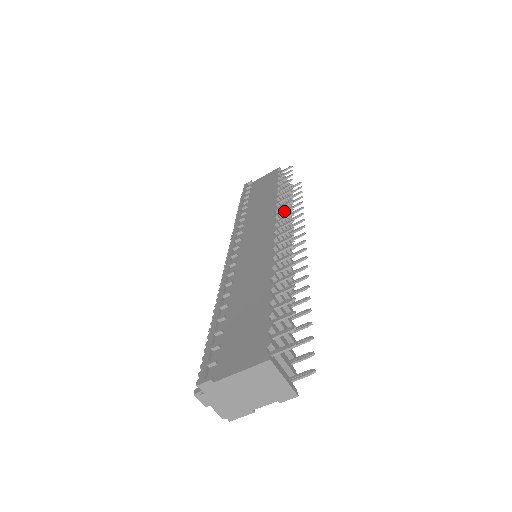
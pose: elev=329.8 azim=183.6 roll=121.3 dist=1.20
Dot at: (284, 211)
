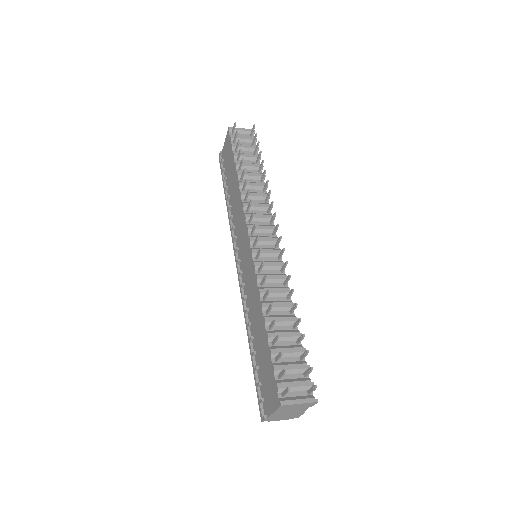
Dot at: (248, 208)
